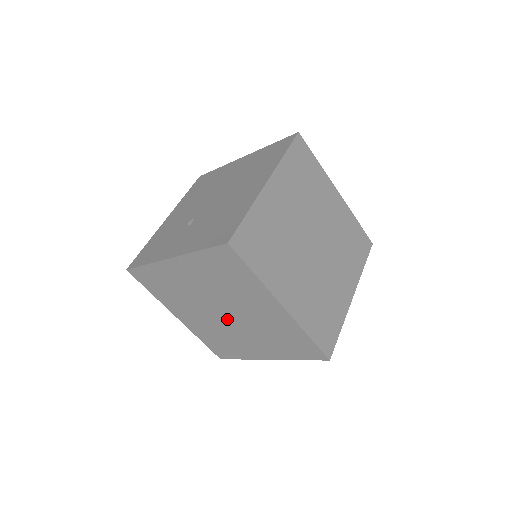
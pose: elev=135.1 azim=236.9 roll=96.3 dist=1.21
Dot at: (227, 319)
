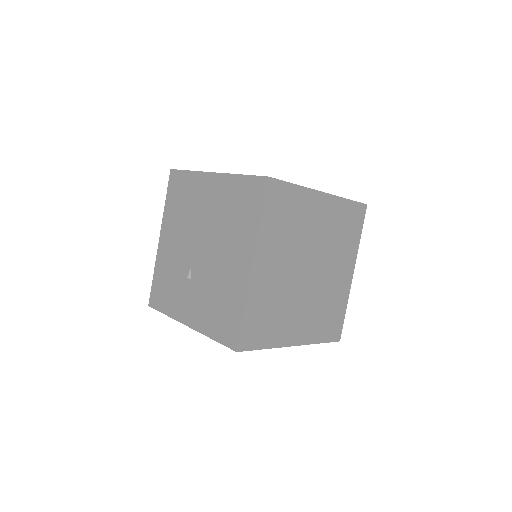
Dot at: occluded
